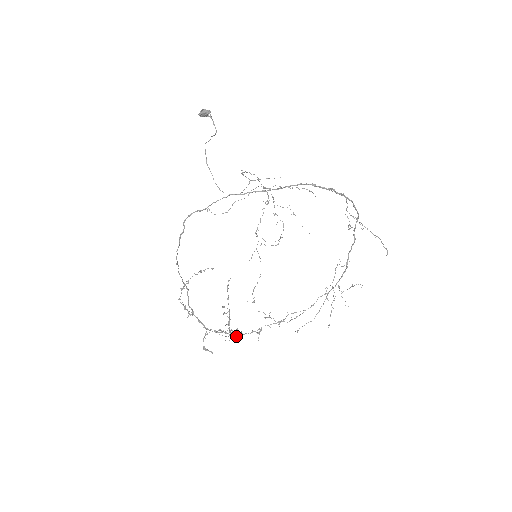
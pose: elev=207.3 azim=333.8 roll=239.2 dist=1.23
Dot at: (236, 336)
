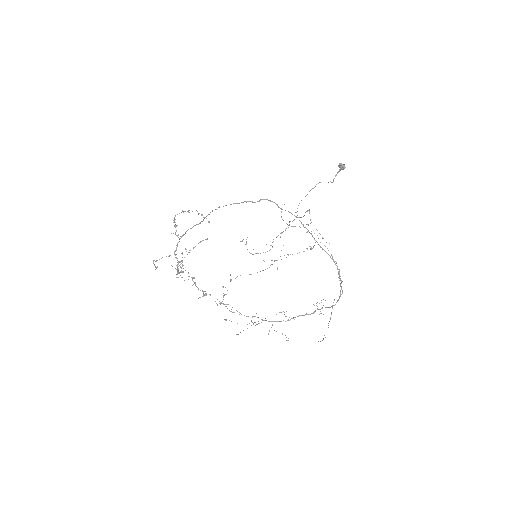
Dot at: occluded
